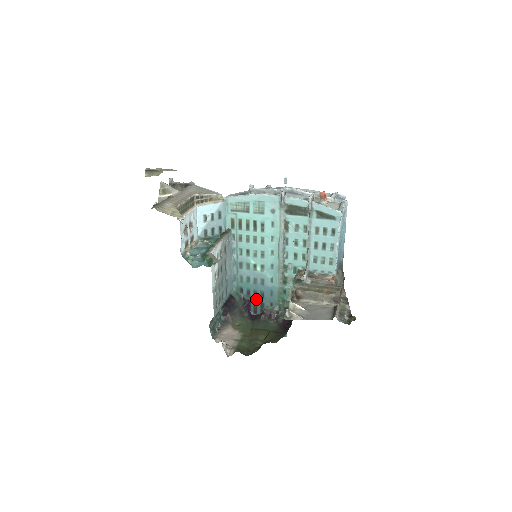
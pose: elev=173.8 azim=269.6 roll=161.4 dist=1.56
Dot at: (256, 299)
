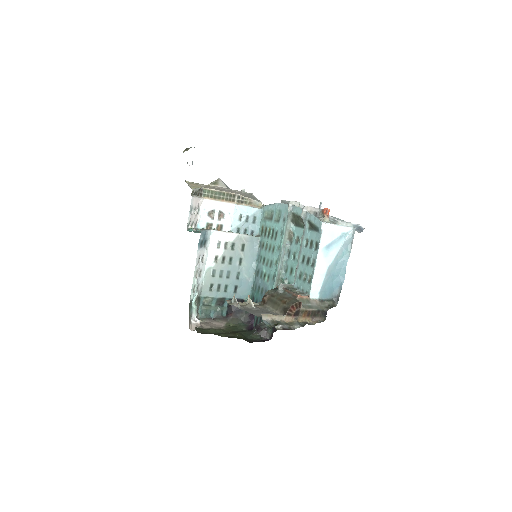
Dot at: occluded
